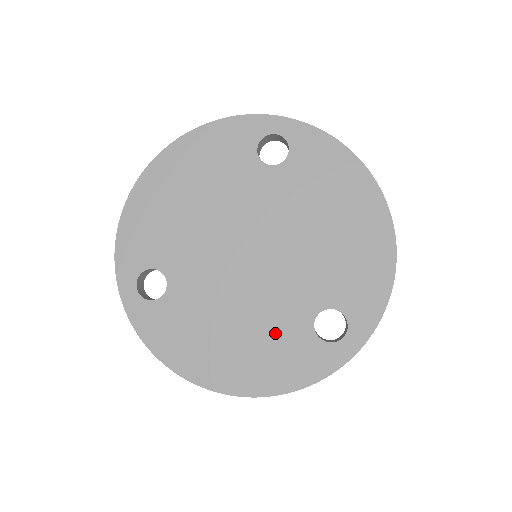
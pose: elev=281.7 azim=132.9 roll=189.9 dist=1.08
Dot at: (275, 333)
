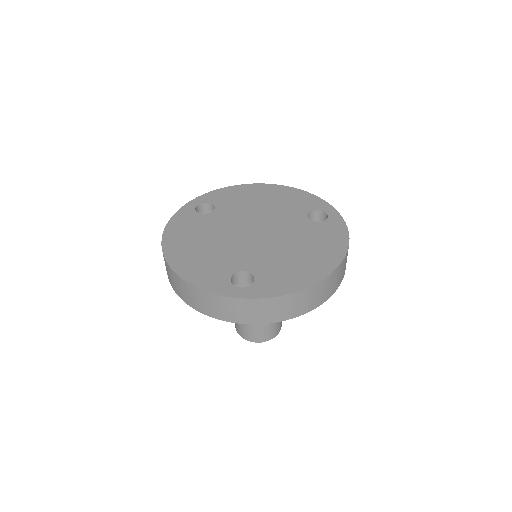
Dot at: (218, 260)
